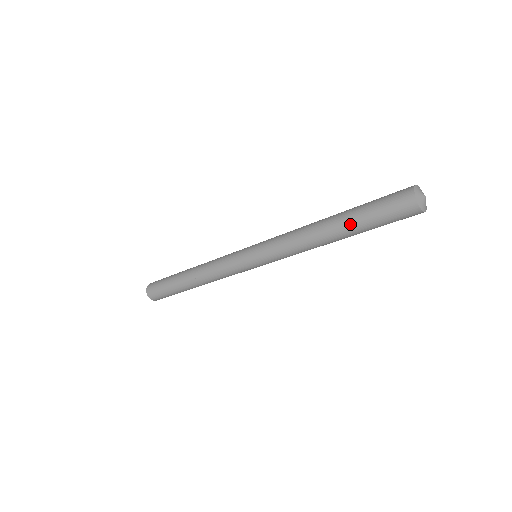
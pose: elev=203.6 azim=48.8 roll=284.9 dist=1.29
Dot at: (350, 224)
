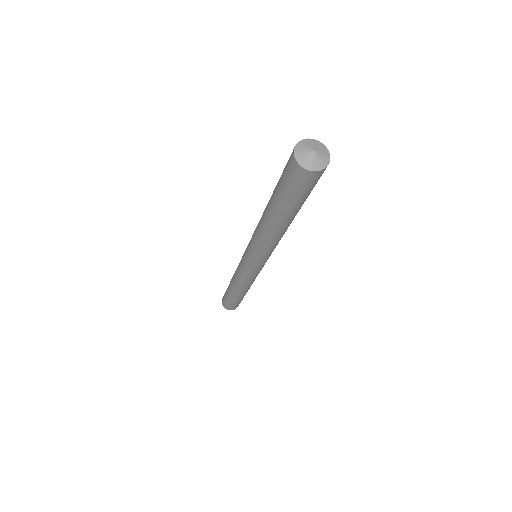
Dot at: (274, 207)
